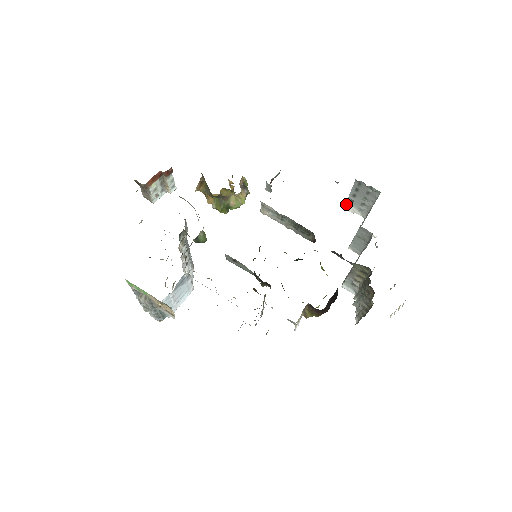
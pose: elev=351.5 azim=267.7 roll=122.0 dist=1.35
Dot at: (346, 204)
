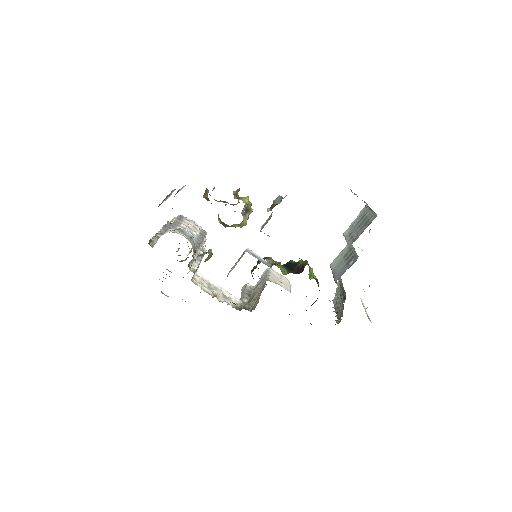
Dot at: occluded
